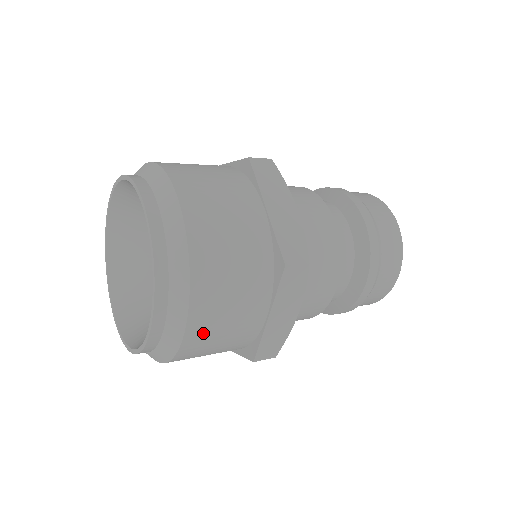
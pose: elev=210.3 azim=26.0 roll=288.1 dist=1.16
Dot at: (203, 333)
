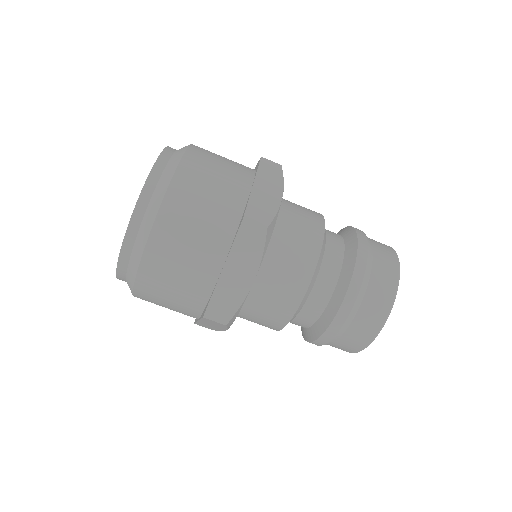
Dot at: (162, 255)
